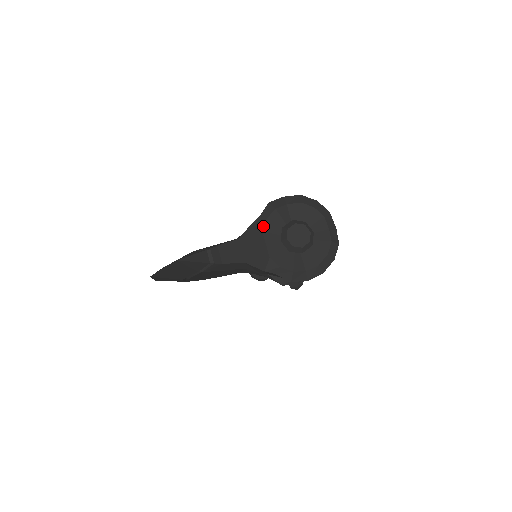
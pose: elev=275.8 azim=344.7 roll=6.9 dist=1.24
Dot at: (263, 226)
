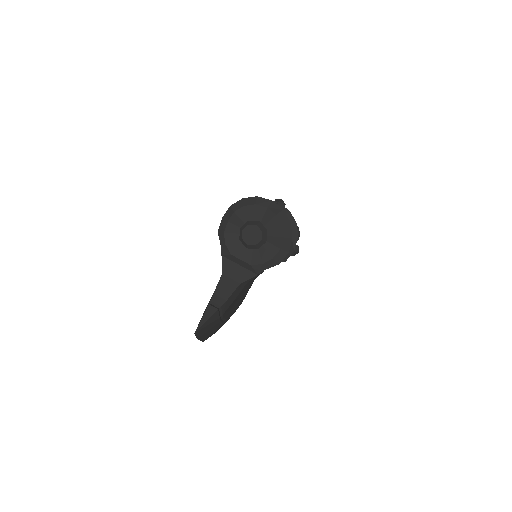
Dot at: (228, 251)
